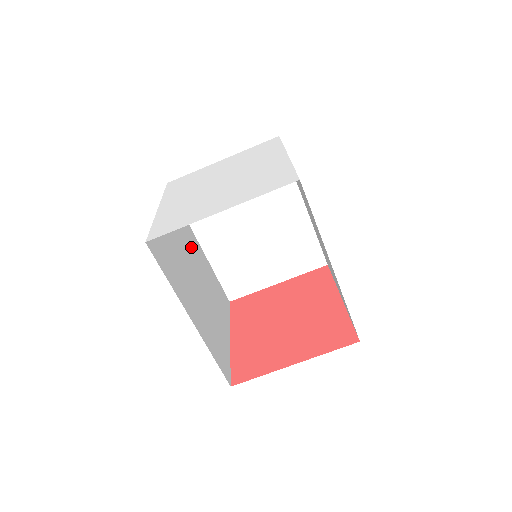
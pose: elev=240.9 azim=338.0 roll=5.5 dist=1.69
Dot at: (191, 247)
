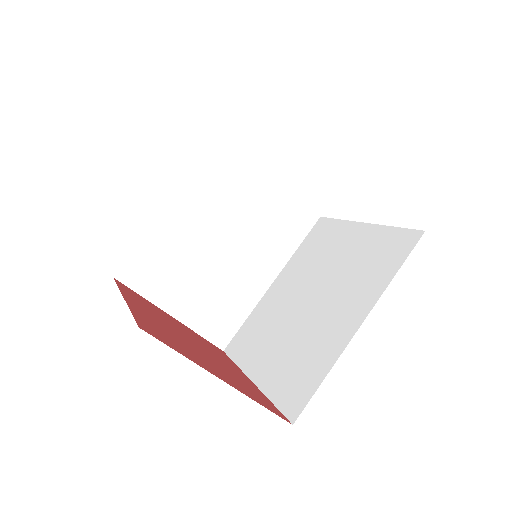
Dot at: occluded
